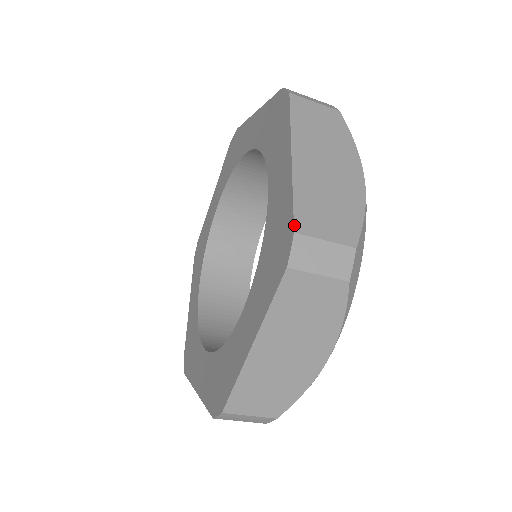
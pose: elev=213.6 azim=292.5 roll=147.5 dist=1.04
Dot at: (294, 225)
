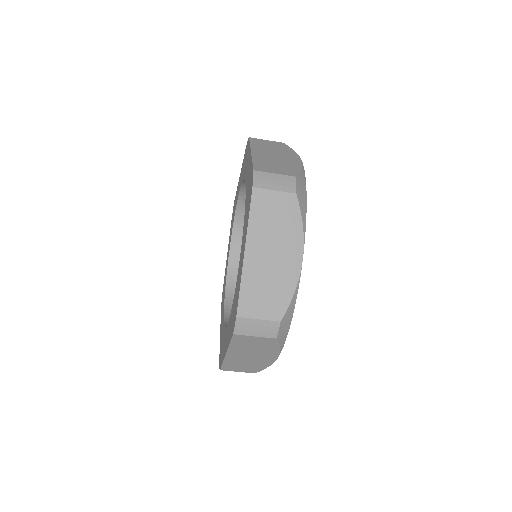
Dot at: (253, 168)
